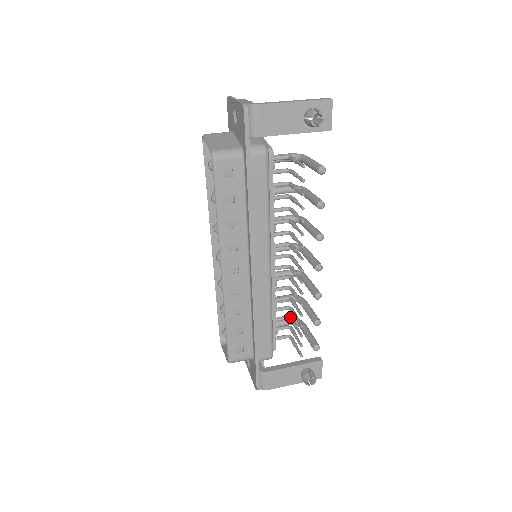
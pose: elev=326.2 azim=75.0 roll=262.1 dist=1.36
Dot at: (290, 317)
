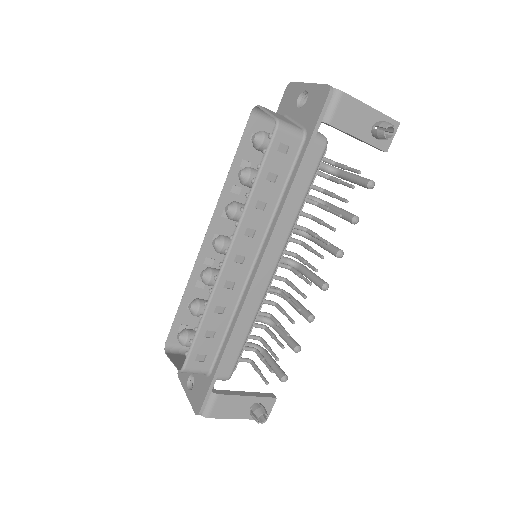
Dot at: (262, 338)
